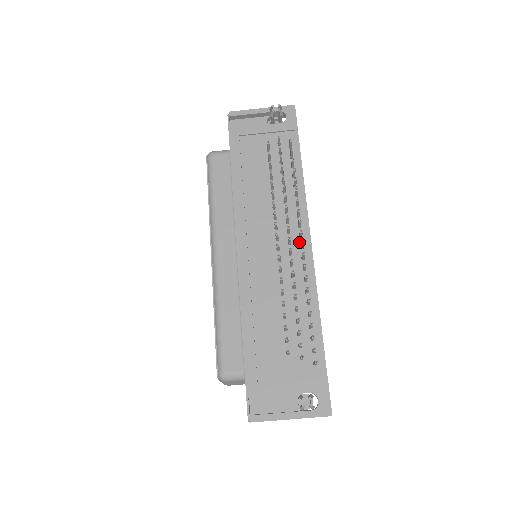
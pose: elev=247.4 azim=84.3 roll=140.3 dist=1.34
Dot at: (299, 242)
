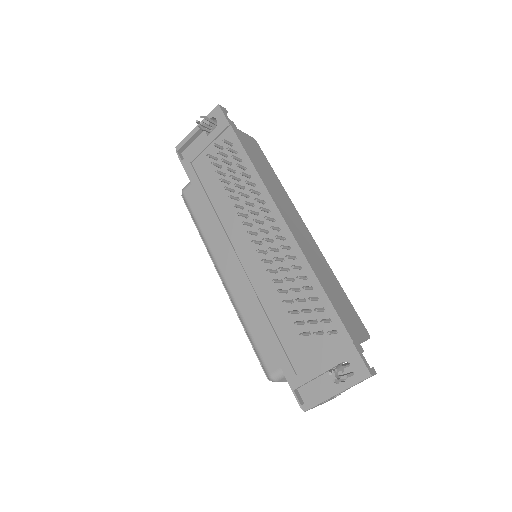
Dot at: (274, 226)
